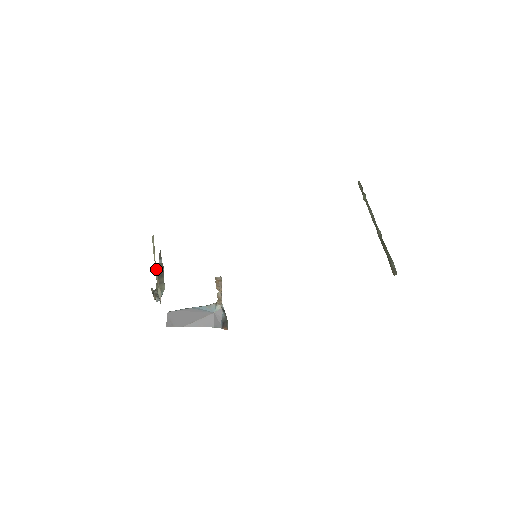
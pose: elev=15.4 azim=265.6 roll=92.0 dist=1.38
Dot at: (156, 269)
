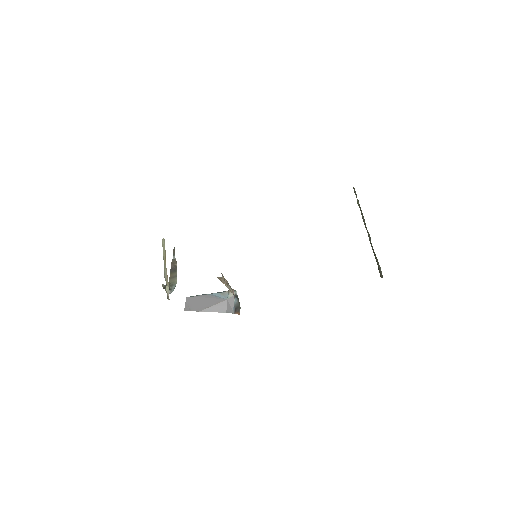
Dot at: (166, 268)
